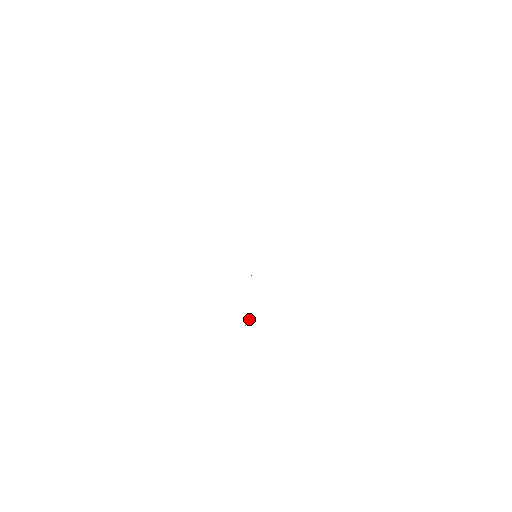
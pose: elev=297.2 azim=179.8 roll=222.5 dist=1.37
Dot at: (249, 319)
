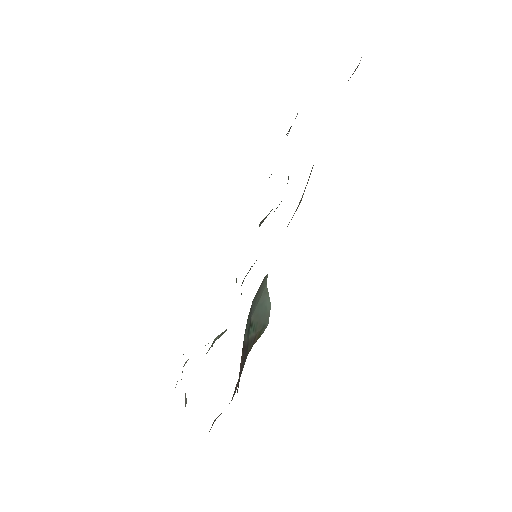
Dot at: (223, 332)
